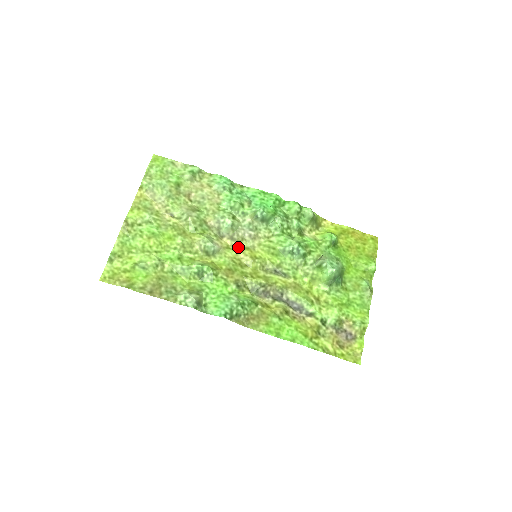
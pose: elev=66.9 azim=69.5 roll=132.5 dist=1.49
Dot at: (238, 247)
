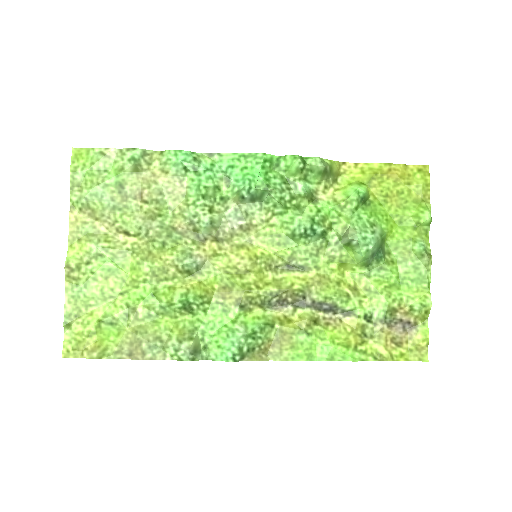
Dot at: (229, 249)
